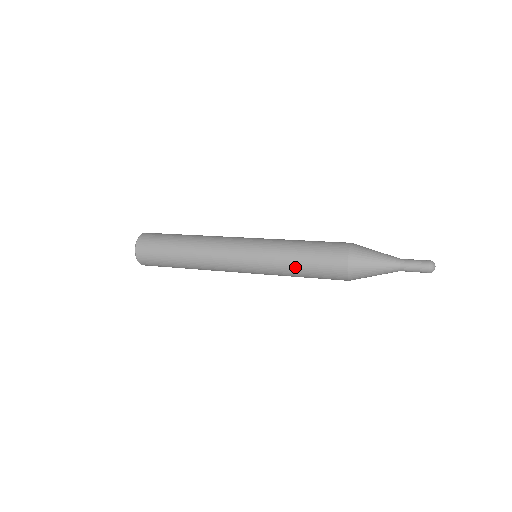
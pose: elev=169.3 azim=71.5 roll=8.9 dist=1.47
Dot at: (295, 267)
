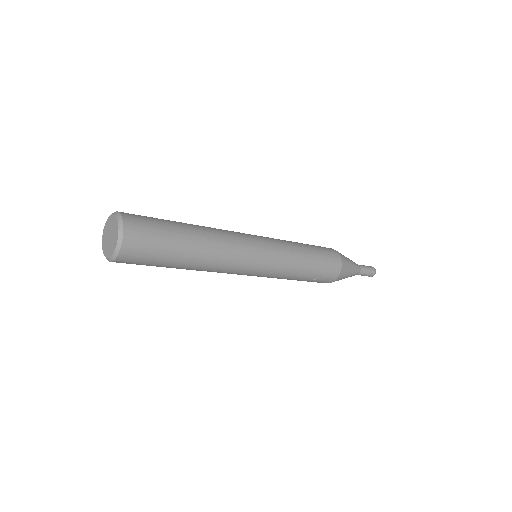
Dot at: (304, 249)
